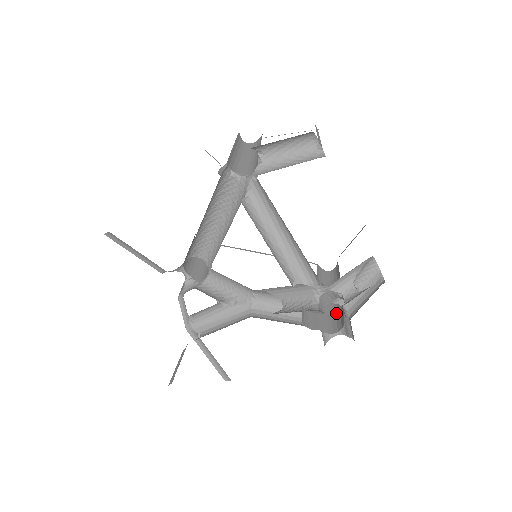
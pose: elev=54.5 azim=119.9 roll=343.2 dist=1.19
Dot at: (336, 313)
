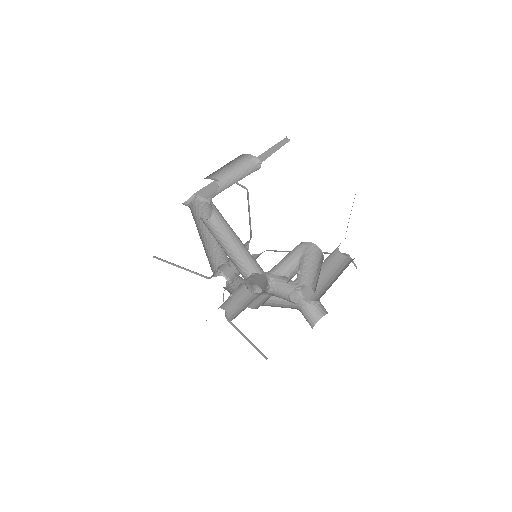
Dot at: occluded
